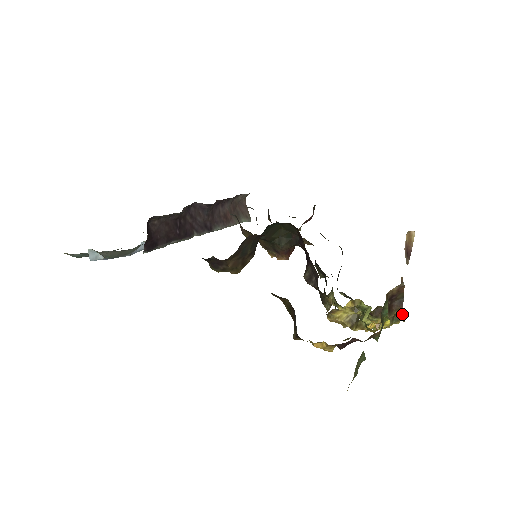
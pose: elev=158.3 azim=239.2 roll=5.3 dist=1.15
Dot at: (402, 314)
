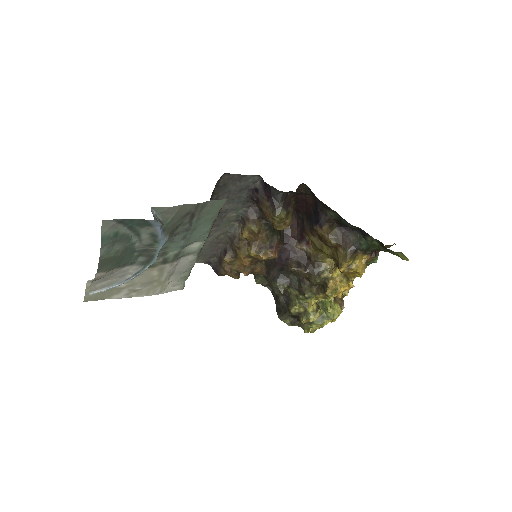
Dot at: occluded
